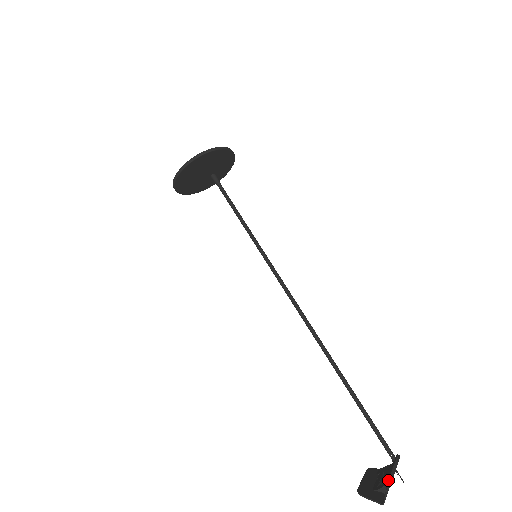
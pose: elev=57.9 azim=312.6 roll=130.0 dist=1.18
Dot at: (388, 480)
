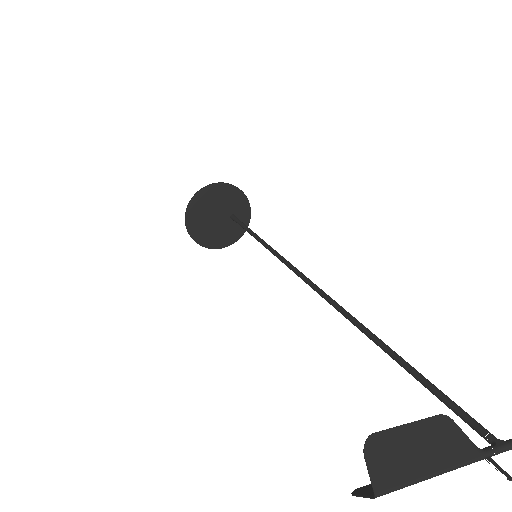
Dot at: occluded
